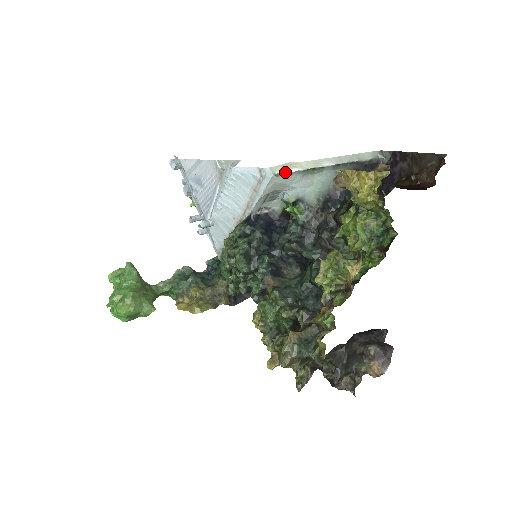
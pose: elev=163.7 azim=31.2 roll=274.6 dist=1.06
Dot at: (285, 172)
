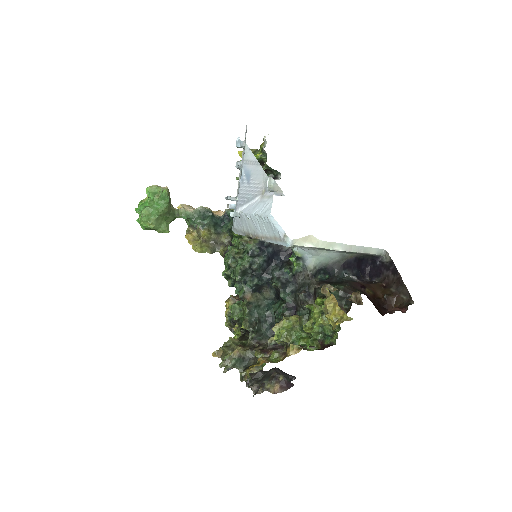
Dot at: (302, 245)
